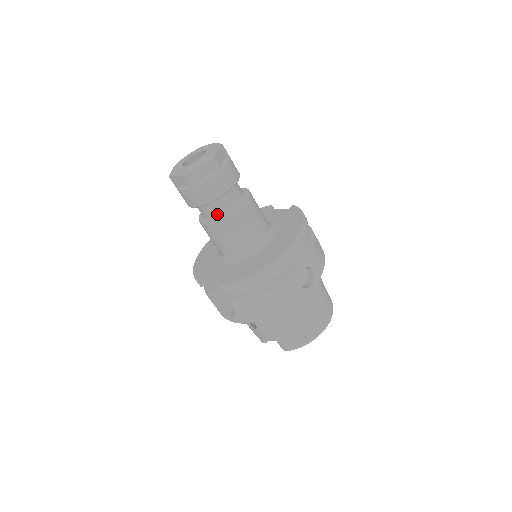
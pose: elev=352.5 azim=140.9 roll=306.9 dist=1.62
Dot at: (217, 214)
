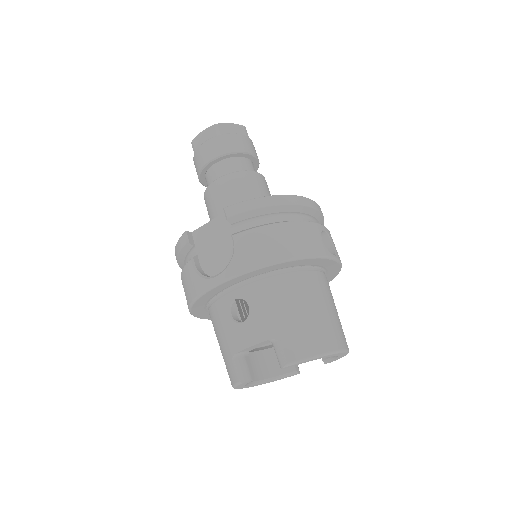
Dot at: occluded
